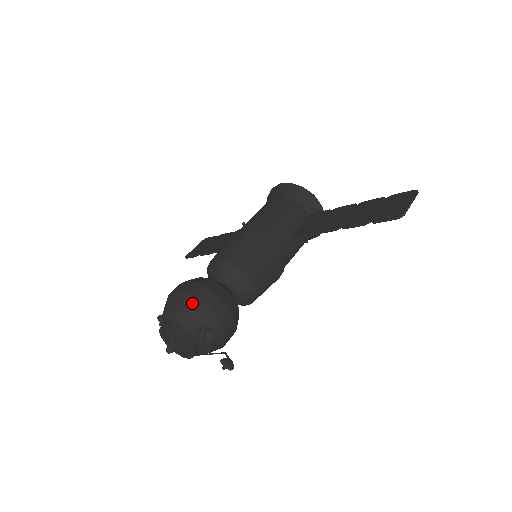
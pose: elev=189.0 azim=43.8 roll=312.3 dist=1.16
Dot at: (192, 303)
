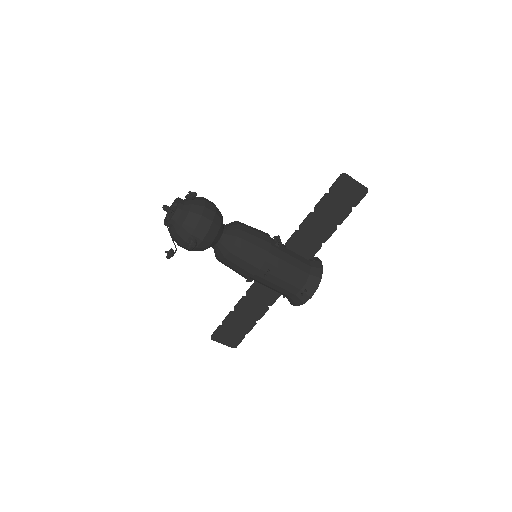
Dot at: occluded
